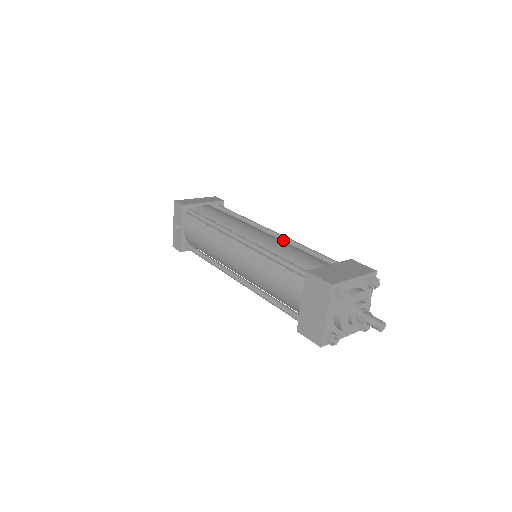
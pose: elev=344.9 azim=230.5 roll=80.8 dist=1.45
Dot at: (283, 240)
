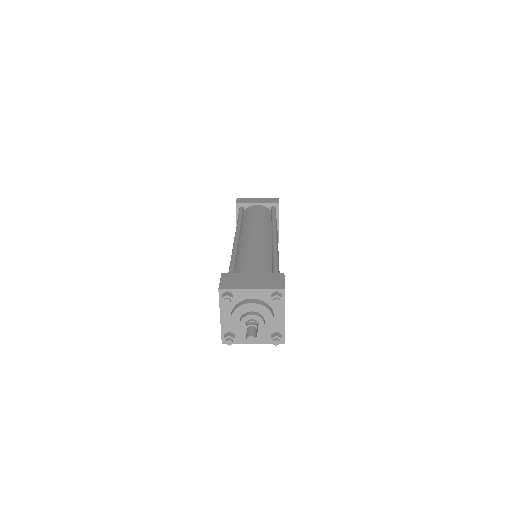
Dot at: (272, 245)
